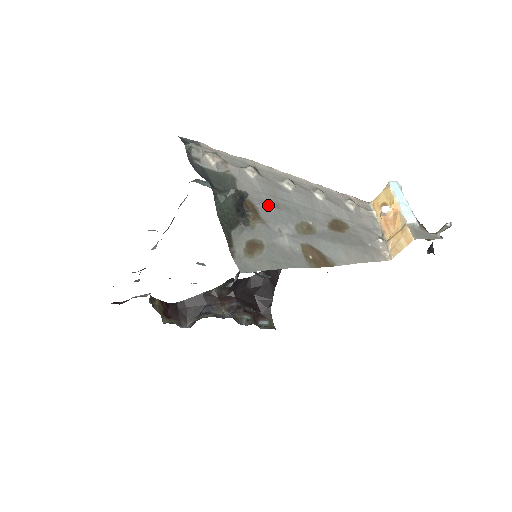
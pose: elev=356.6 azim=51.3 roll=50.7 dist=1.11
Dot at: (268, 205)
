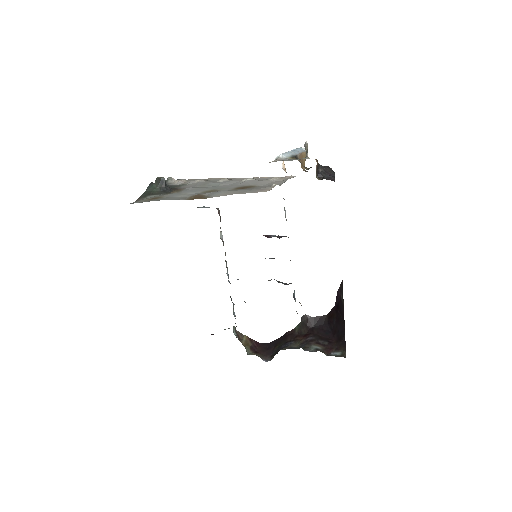
Dot at: (192, 188)
